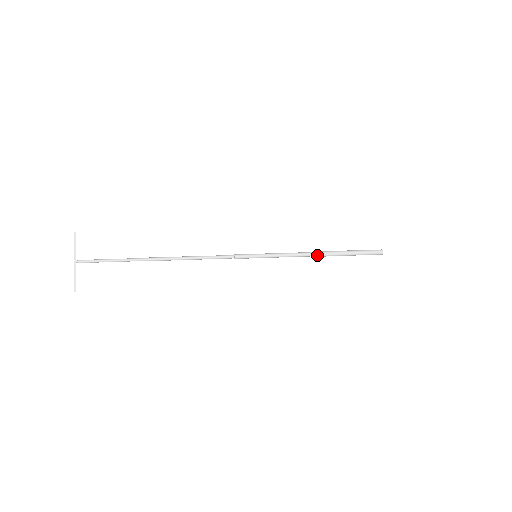
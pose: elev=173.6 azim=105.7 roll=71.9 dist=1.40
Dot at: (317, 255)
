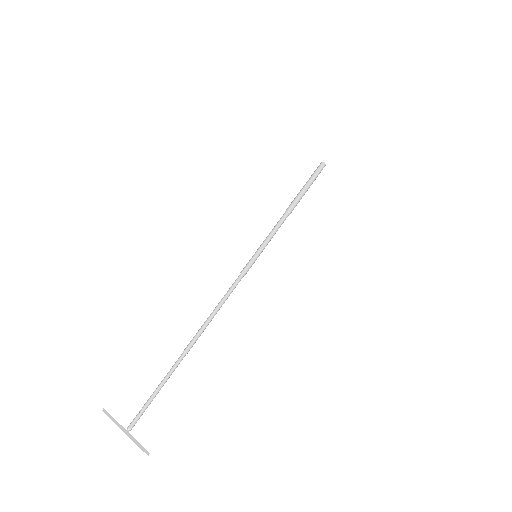
Dot at: occluded
